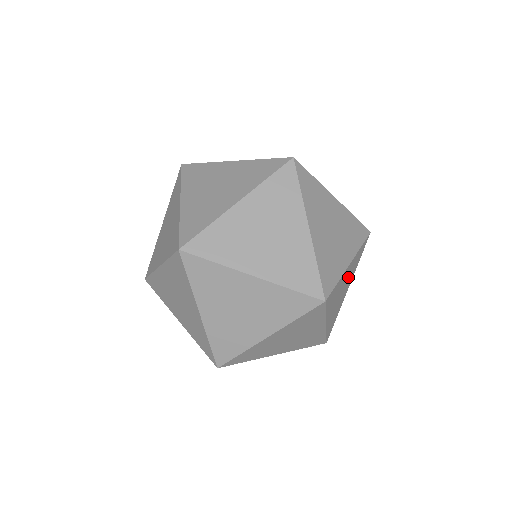
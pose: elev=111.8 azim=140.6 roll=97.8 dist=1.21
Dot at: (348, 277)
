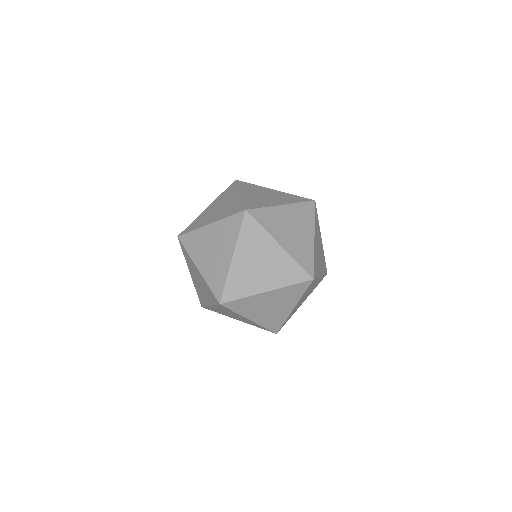
Dot at: (318, 240)
